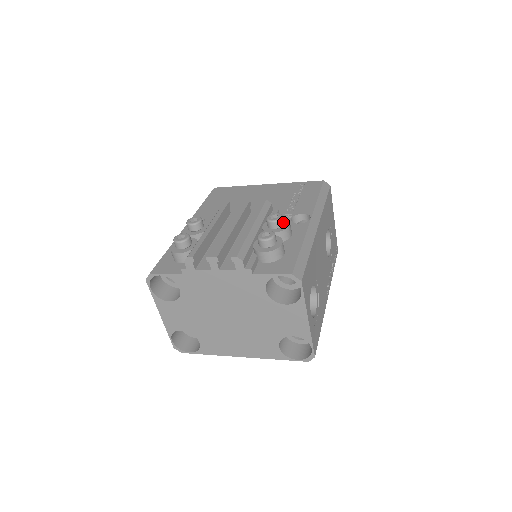
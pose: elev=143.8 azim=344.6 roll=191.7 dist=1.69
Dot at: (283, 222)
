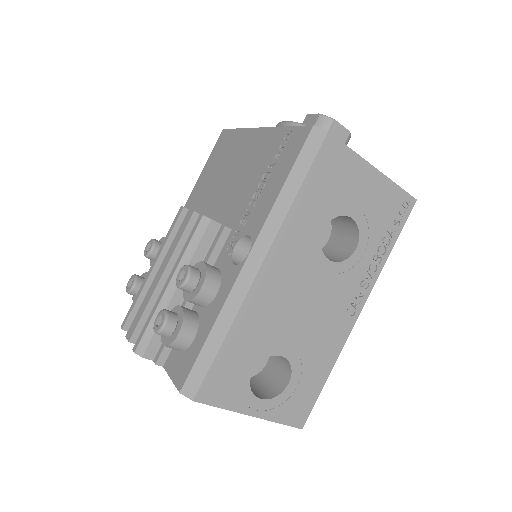
Dot at: (193, 283)
